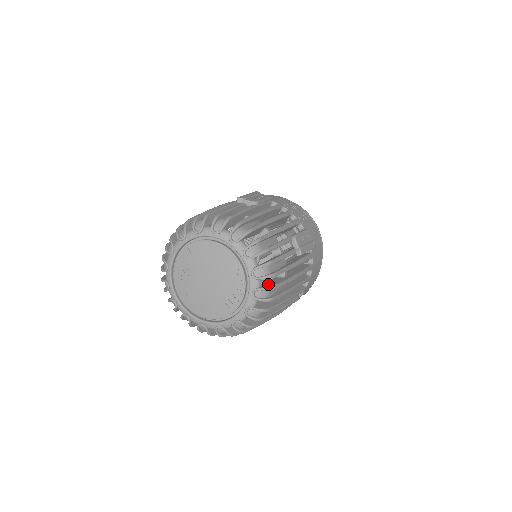
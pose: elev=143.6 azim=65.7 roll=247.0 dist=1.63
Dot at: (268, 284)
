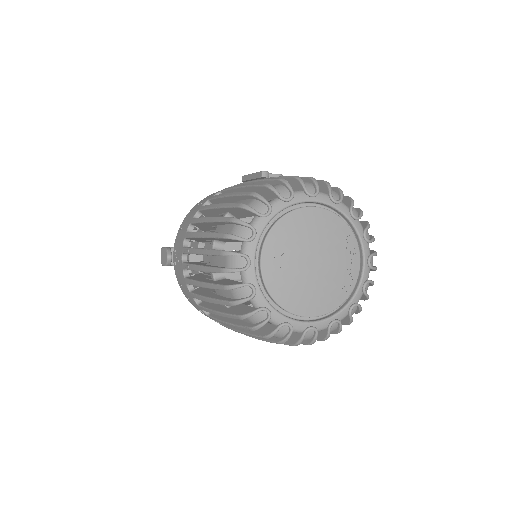
Dot at: occluded
